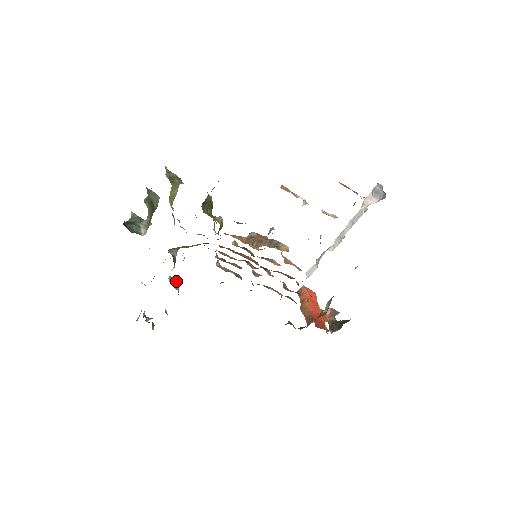
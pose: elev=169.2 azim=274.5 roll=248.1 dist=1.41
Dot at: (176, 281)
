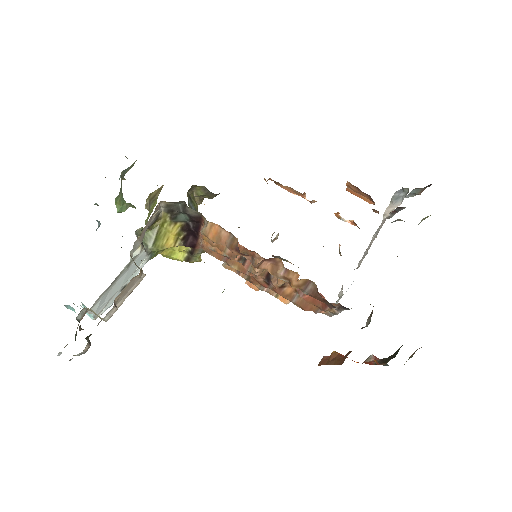
Dot at: (140, 269)
